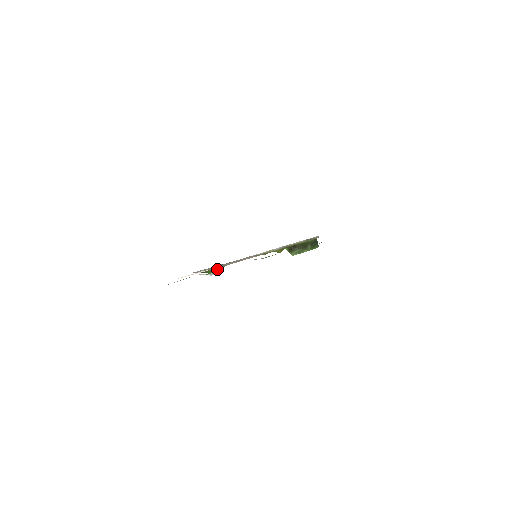
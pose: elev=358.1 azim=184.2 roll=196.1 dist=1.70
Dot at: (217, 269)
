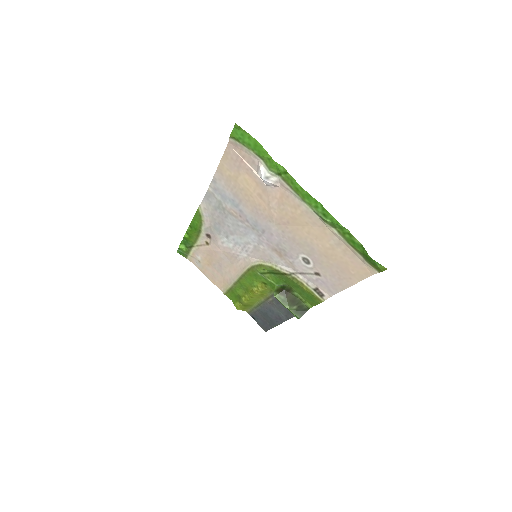
Dot at: (275, 180)
